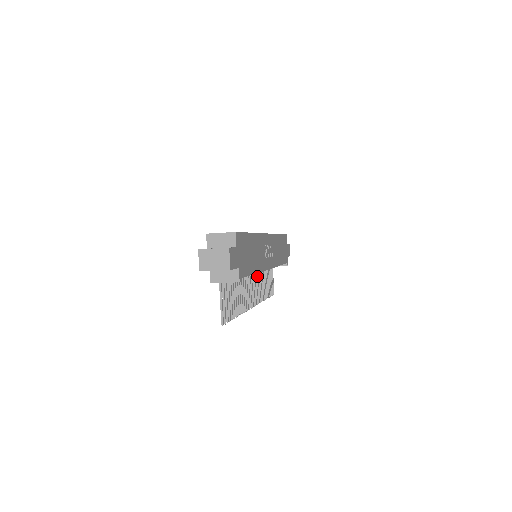
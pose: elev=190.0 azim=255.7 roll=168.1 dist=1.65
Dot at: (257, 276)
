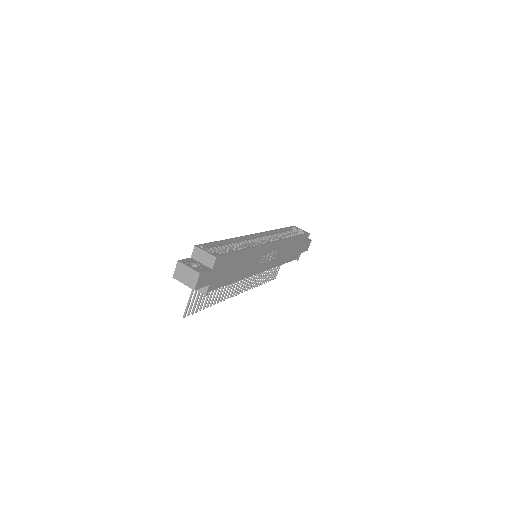
Dot at: occluded
